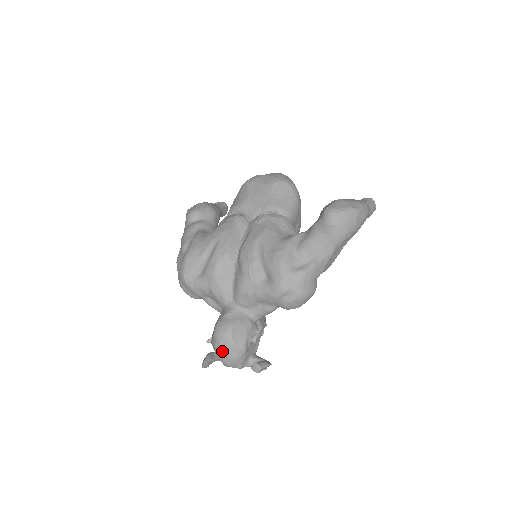
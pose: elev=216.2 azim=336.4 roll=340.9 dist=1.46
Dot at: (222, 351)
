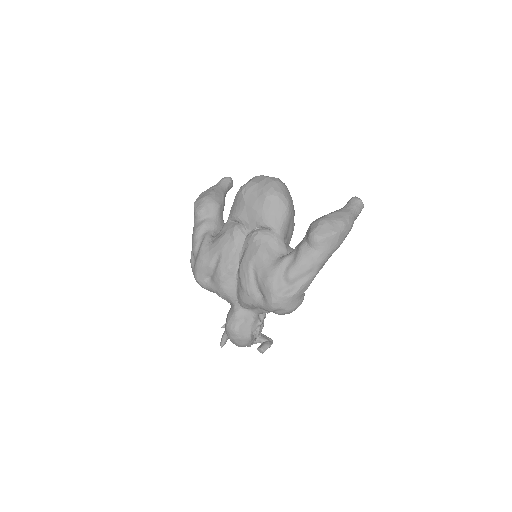
Dot at: (233, 341)
